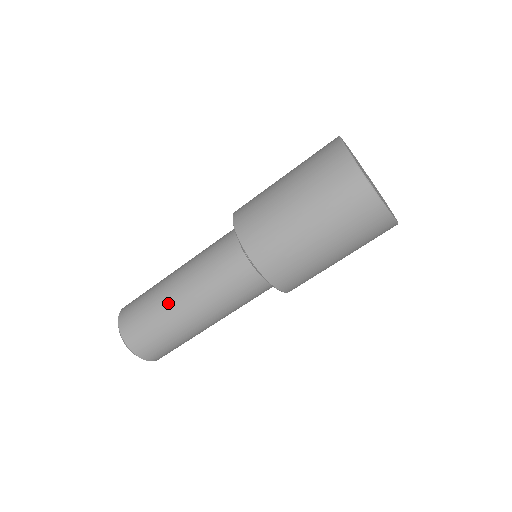
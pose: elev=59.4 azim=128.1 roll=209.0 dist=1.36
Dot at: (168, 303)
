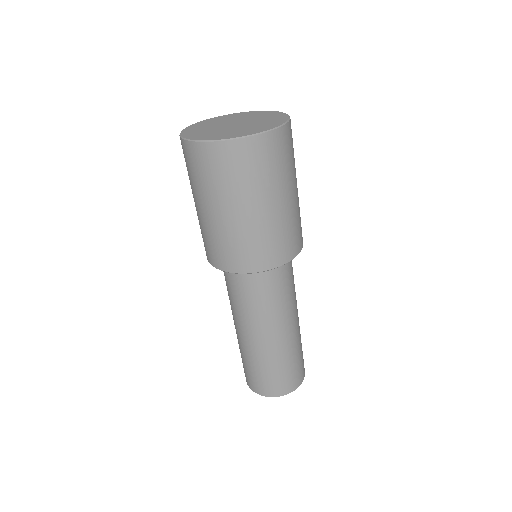
Dot at: (264, 351)
